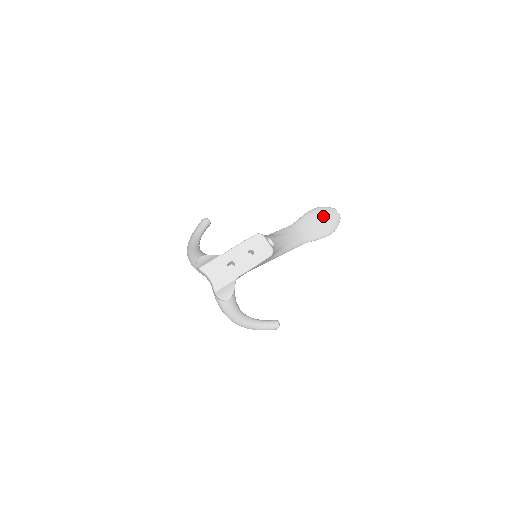
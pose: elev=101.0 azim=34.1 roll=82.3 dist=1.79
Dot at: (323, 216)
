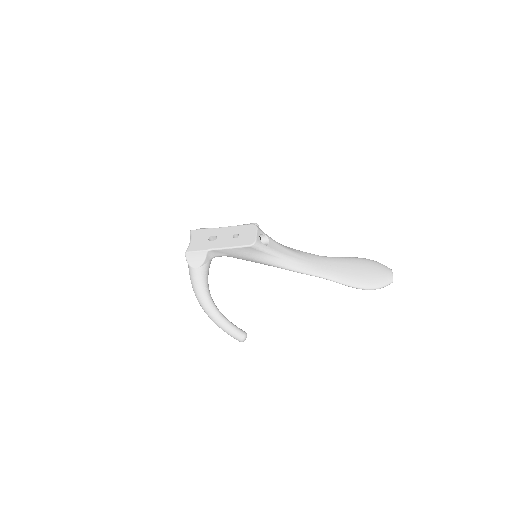
Dot at: (368, 267)
